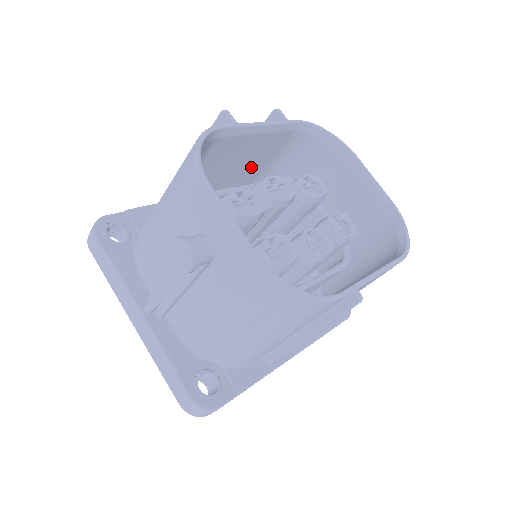
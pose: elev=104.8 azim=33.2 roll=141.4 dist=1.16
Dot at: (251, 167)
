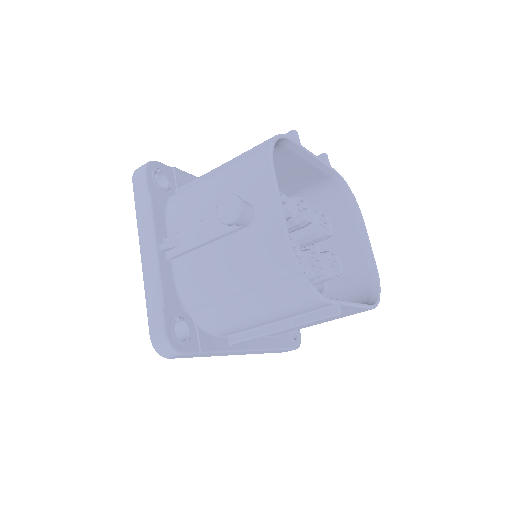
Dot at: (283, 187)
